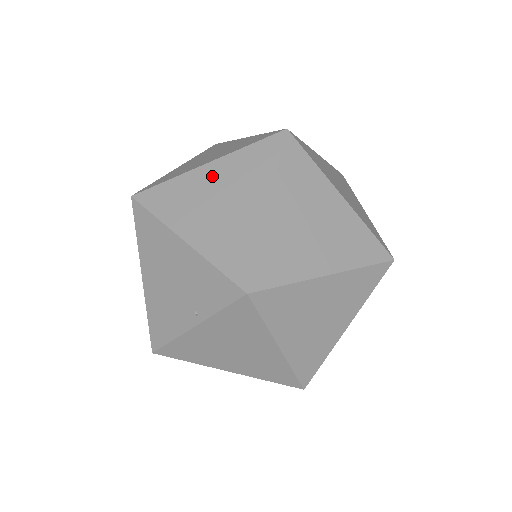
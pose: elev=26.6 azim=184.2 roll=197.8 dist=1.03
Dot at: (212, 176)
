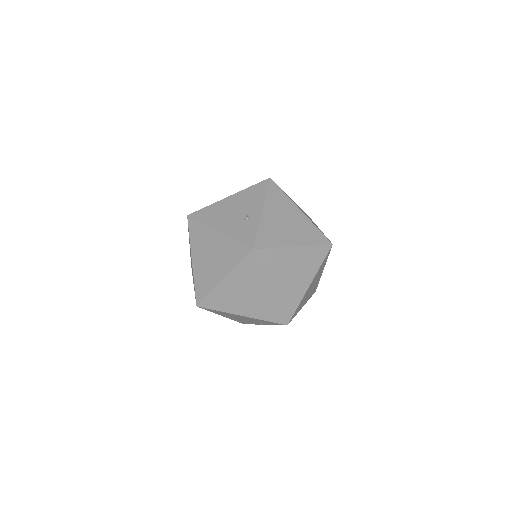
Dot at: (231, 285)
